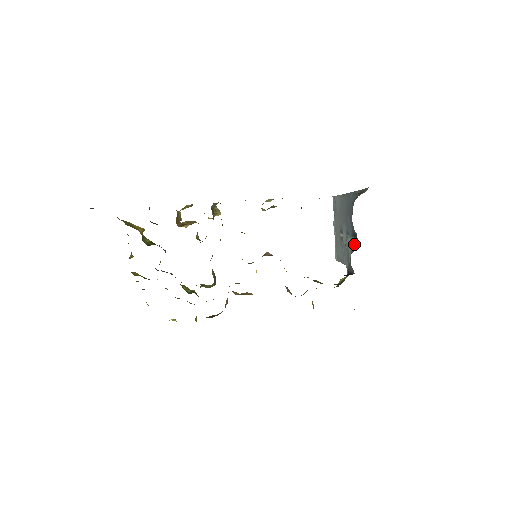
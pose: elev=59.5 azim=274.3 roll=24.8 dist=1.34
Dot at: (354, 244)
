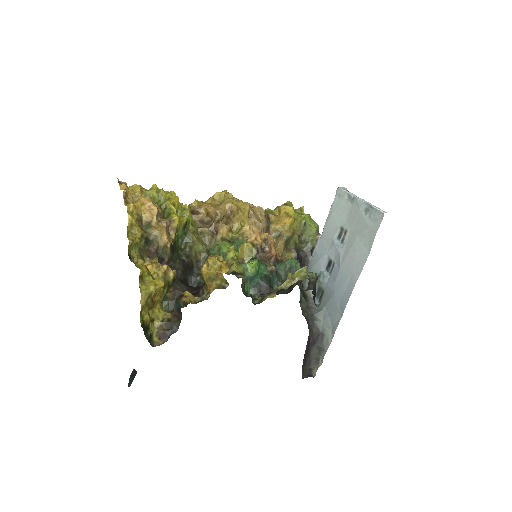
Dot at: (318, 289)
